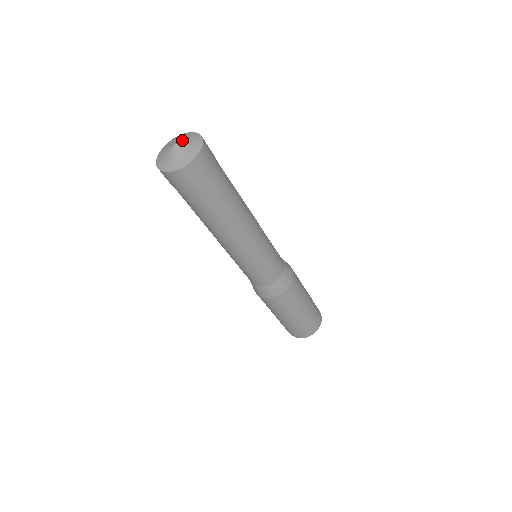
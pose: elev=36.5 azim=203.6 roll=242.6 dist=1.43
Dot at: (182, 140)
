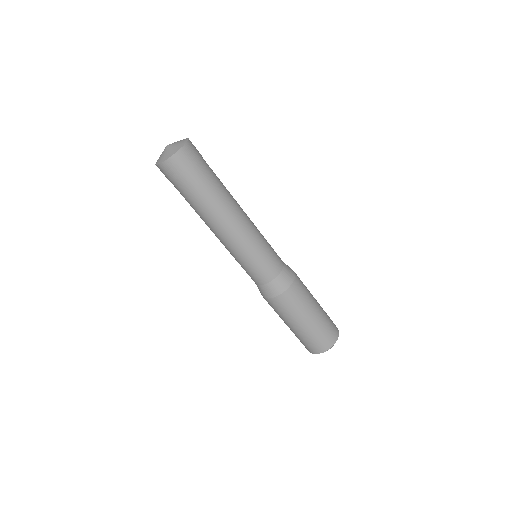
Dot at: (174, 142)
